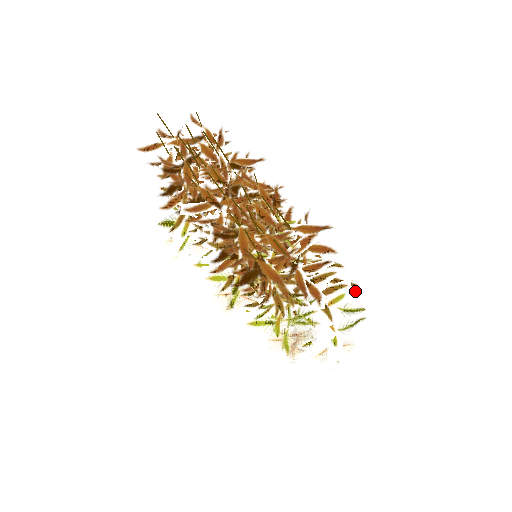
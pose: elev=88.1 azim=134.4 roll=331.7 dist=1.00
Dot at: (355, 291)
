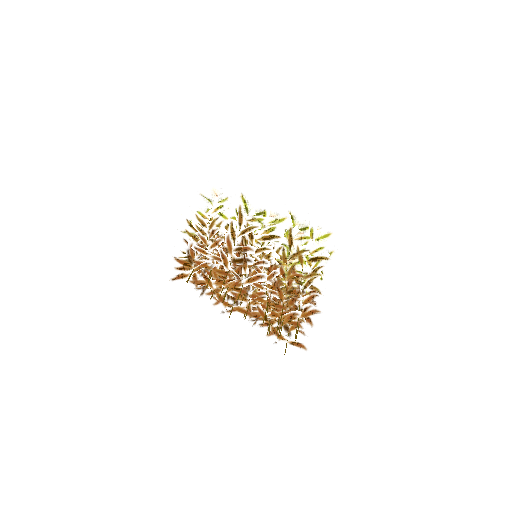
Dot at: occluded
